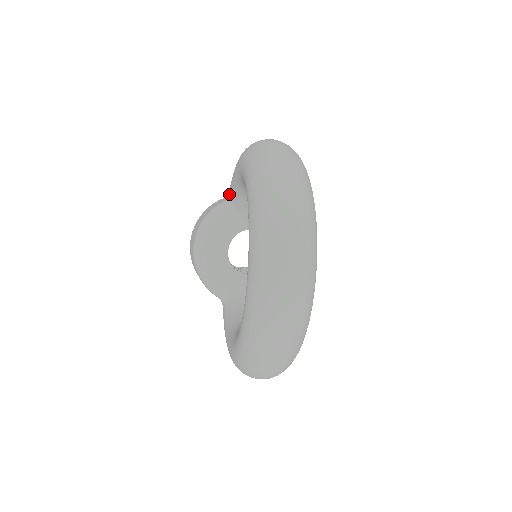
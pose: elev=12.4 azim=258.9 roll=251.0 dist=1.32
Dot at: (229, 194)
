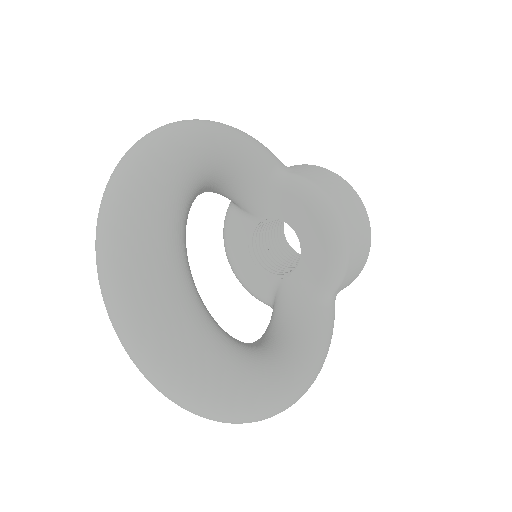
Dot at: occluded
